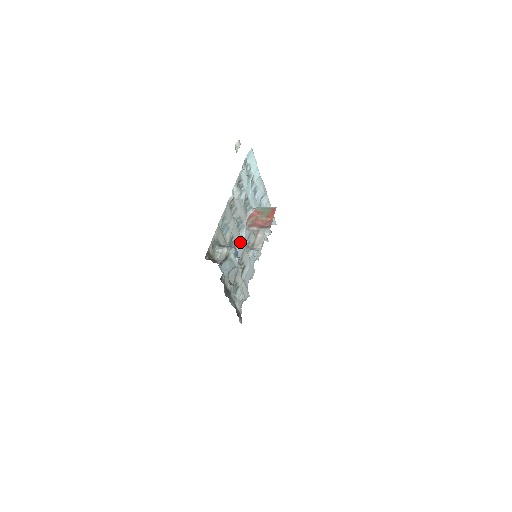
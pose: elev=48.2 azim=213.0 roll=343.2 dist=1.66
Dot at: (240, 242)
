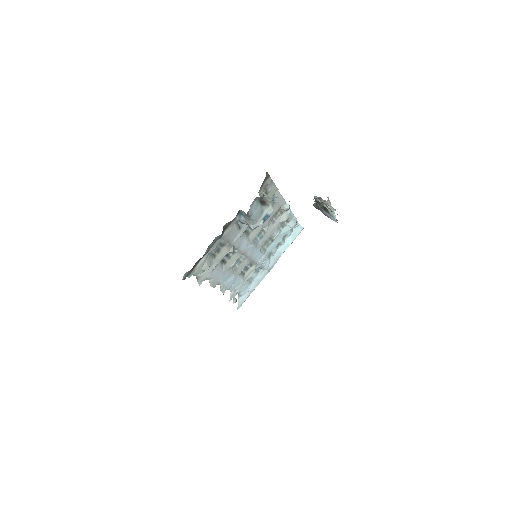
Dot at: (249, 241)
